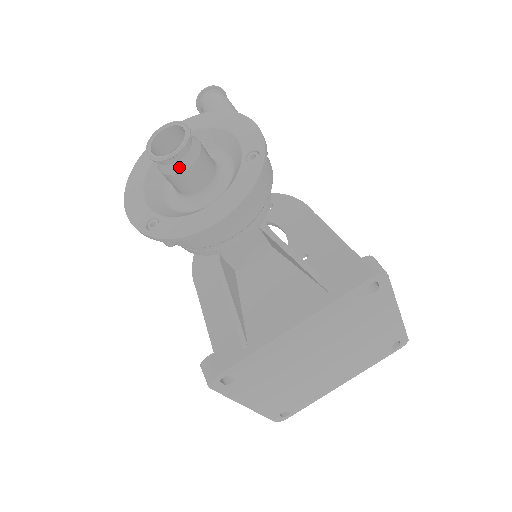
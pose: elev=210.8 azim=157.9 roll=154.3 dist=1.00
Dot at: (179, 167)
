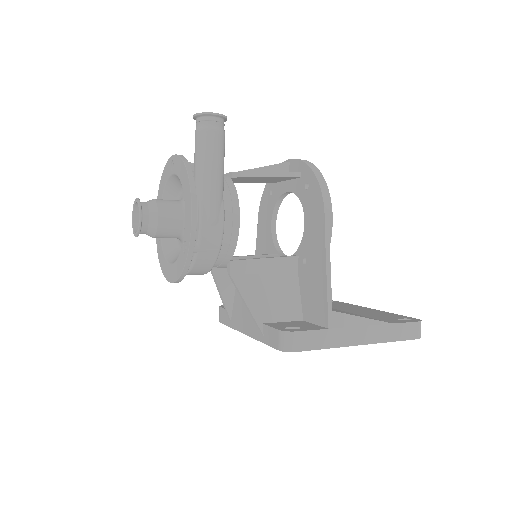
Dot at: (148, 235)
